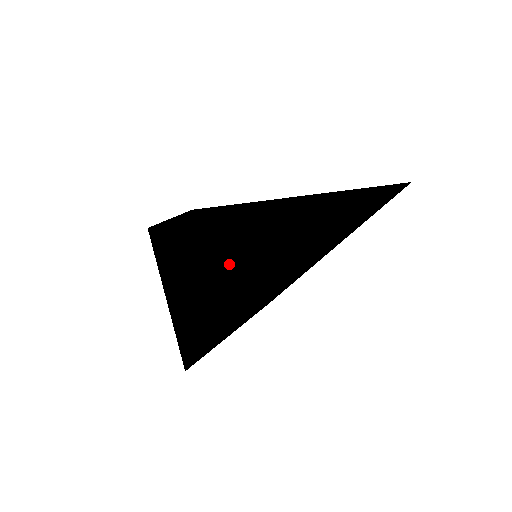
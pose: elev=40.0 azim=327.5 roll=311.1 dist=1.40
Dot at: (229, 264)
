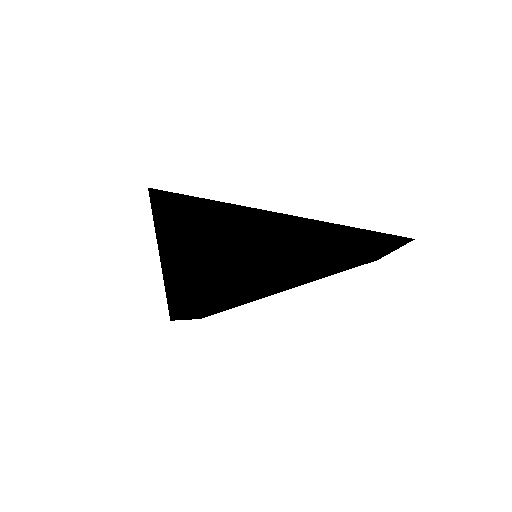
Dot at: (277, 237)
